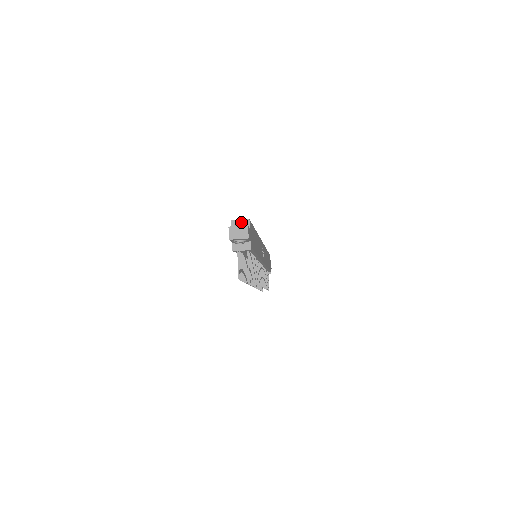
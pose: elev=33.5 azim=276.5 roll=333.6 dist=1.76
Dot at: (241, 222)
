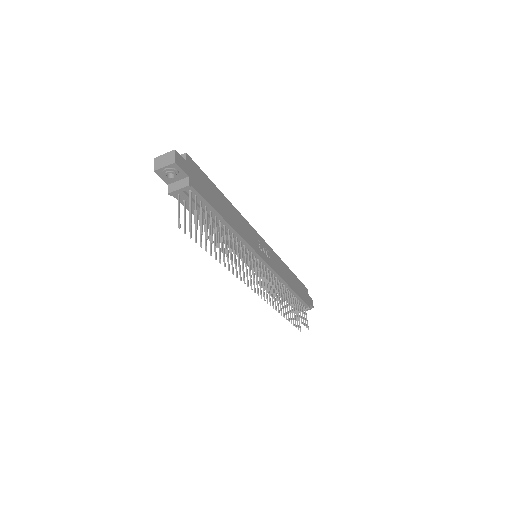
Dot at: occluded
